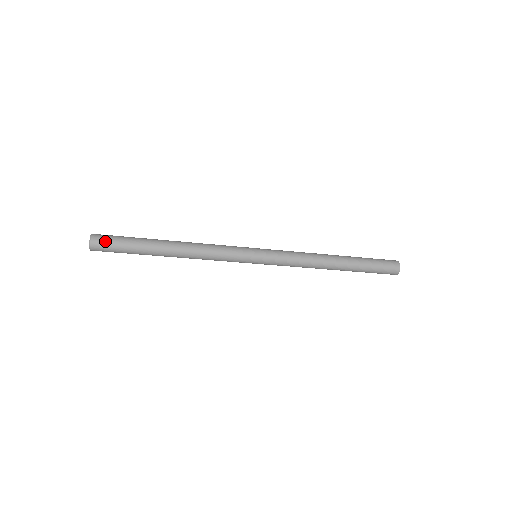
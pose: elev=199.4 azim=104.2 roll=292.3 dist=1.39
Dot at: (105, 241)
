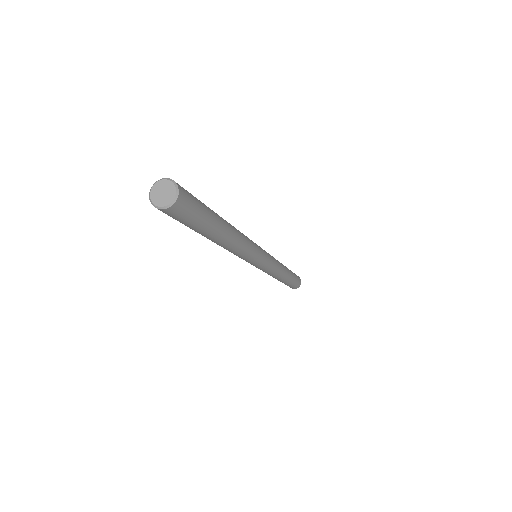
Dot at: (190, 199)
